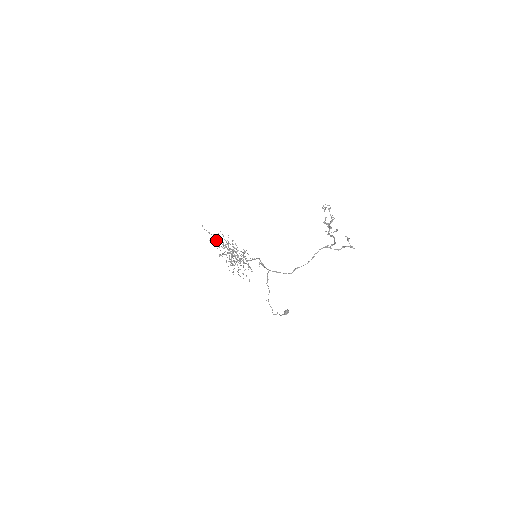
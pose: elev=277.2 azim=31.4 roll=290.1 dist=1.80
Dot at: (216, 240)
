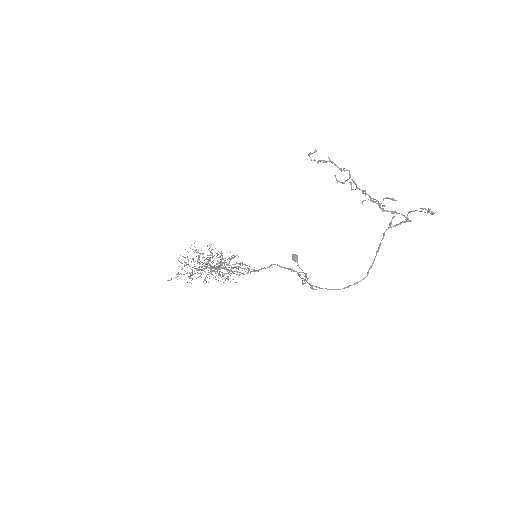
Dot at: (190, 274)
